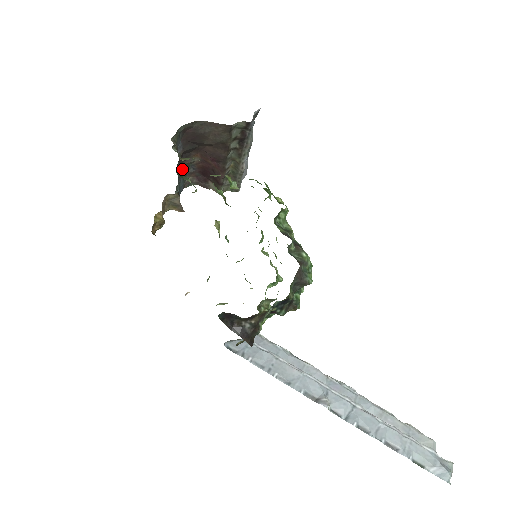
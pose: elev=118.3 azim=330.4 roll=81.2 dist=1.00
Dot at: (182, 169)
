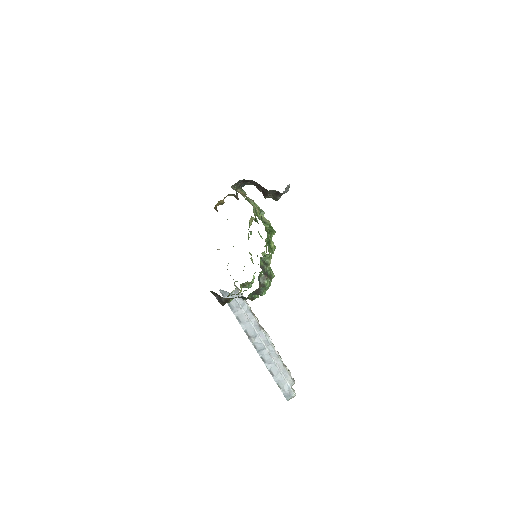
Dot at: (244, 182)
